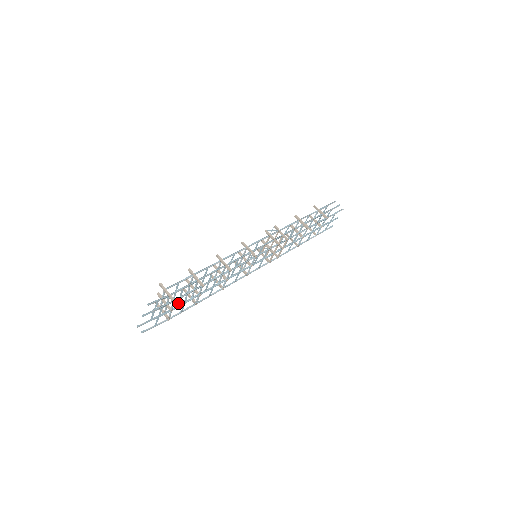
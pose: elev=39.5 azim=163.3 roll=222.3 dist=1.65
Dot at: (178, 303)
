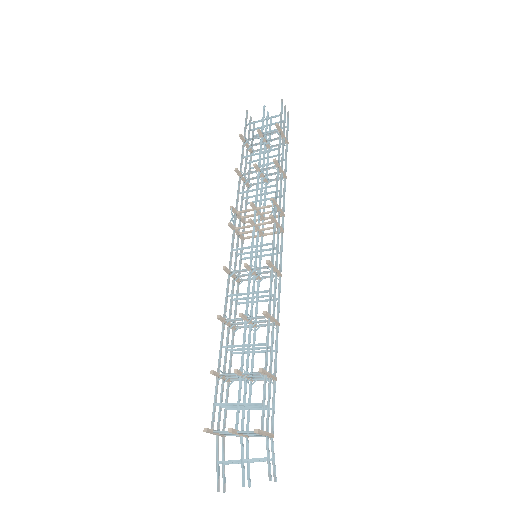
Dot at: occluded
